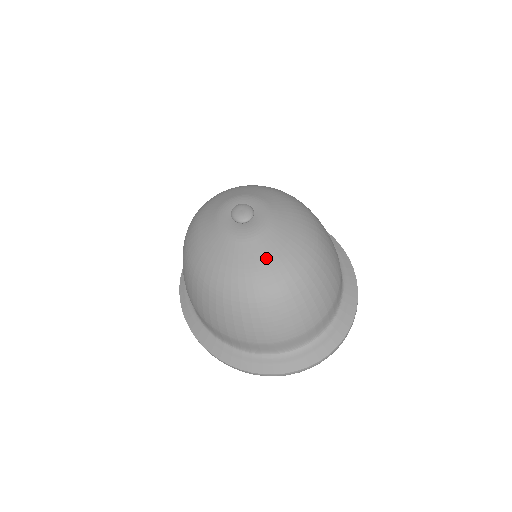
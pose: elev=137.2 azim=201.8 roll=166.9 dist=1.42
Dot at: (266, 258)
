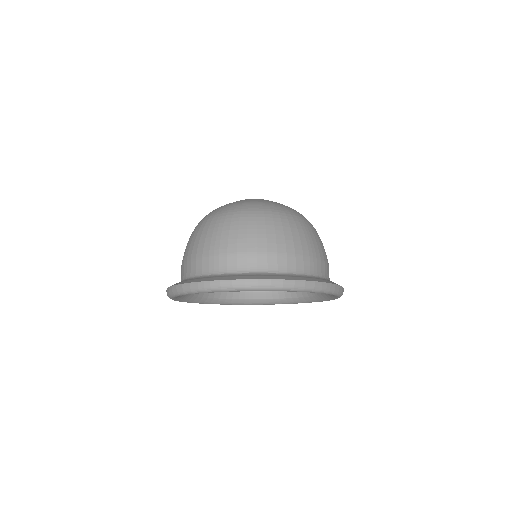
Dot at: (247, 201)
